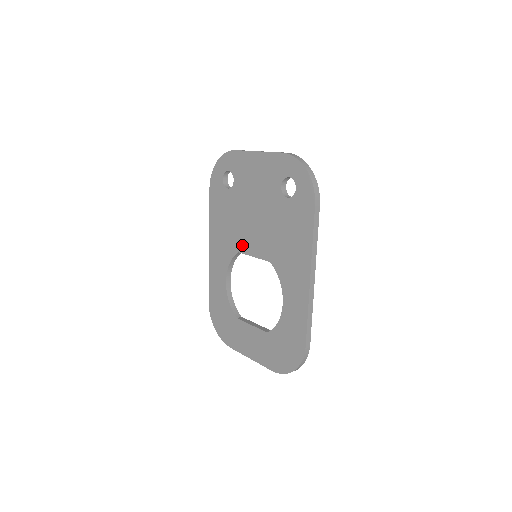
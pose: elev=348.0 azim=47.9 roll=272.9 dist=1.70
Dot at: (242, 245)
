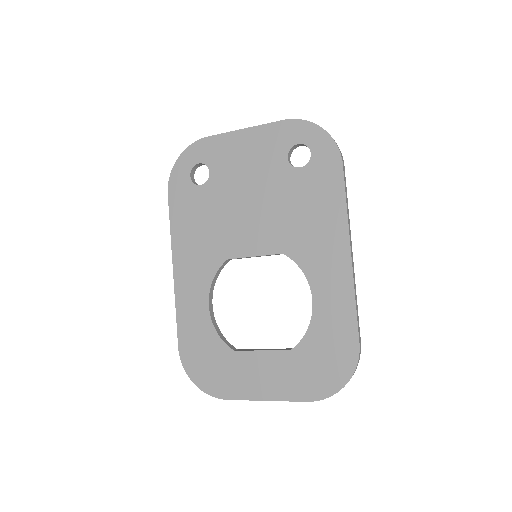
Dot at: (233, 248)
